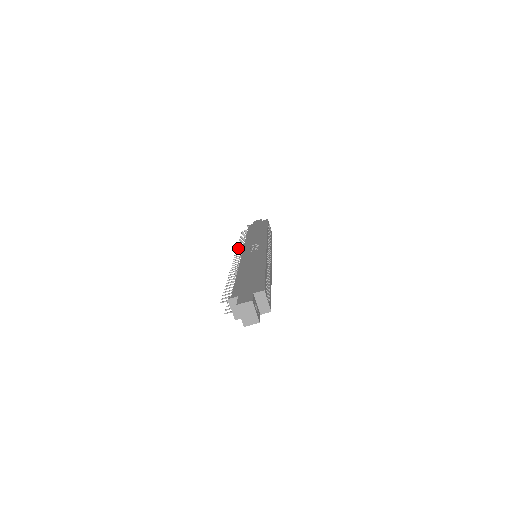
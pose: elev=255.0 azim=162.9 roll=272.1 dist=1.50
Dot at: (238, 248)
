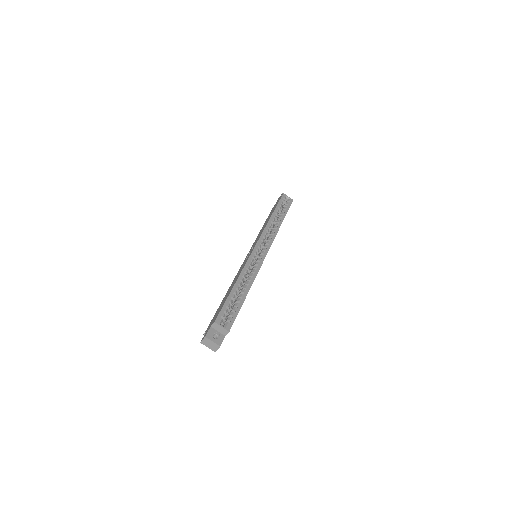
Dot at: occluded
